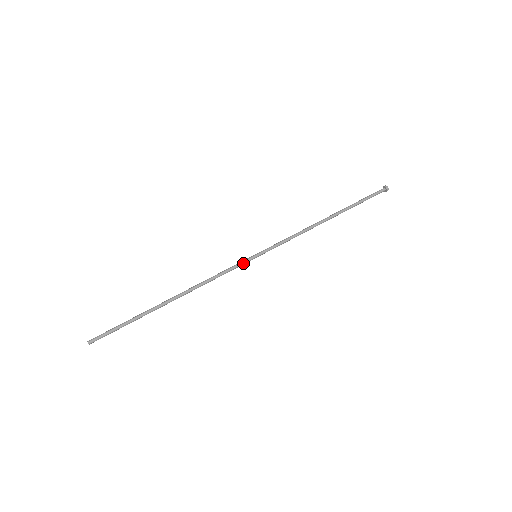
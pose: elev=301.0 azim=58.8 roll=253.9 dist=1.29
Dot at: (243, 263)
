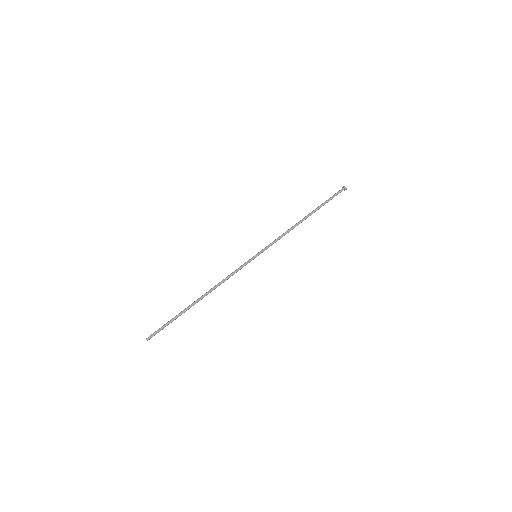
Dot at: occluded
